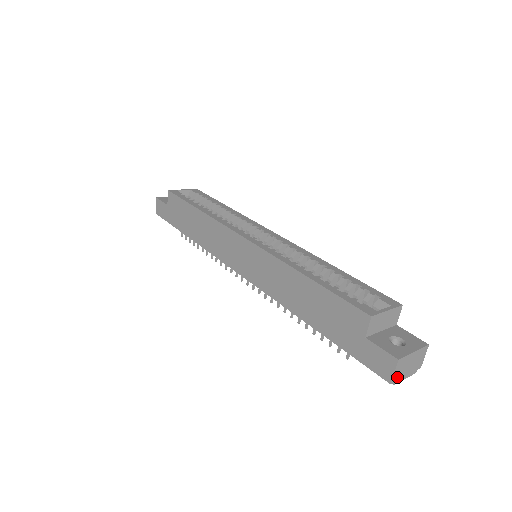
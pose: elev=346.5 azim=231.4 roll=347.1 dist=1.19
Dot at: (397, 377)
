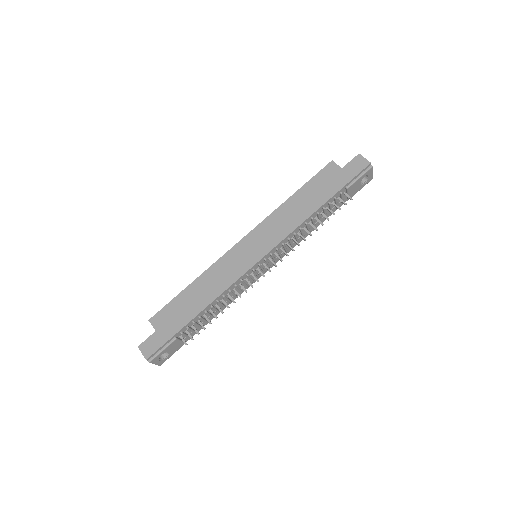
Dot at: (369, 164)
